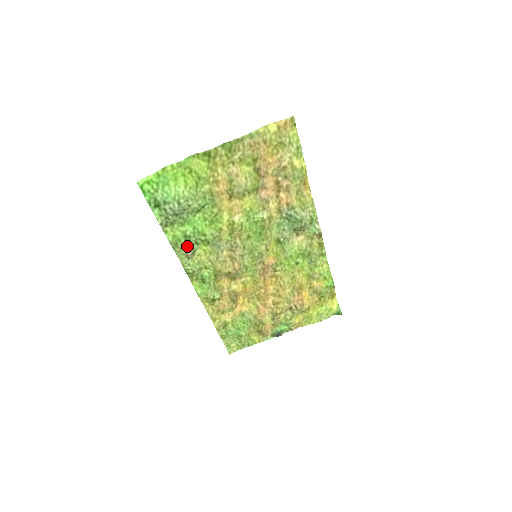
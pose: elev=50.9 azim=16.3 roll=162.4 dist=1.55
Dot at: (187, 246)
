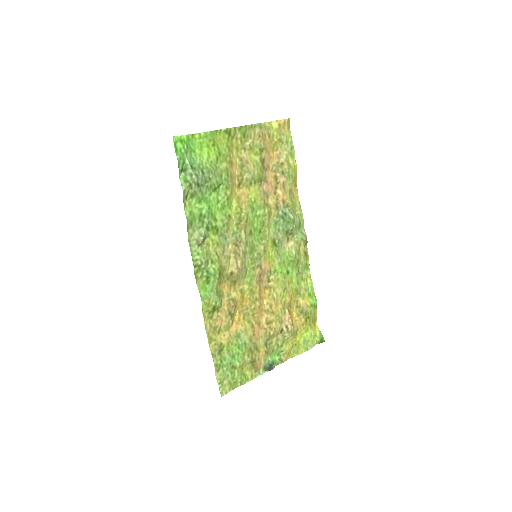
Dot at: (199, 229)
